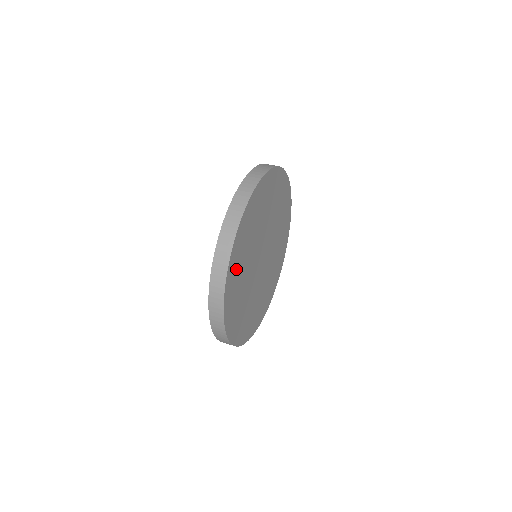
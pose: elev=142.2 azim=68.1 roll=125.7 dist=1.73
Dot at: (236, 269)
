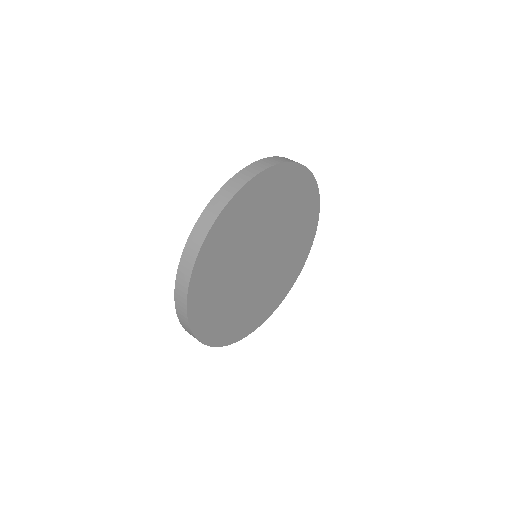
Dot at: (232, 224)
